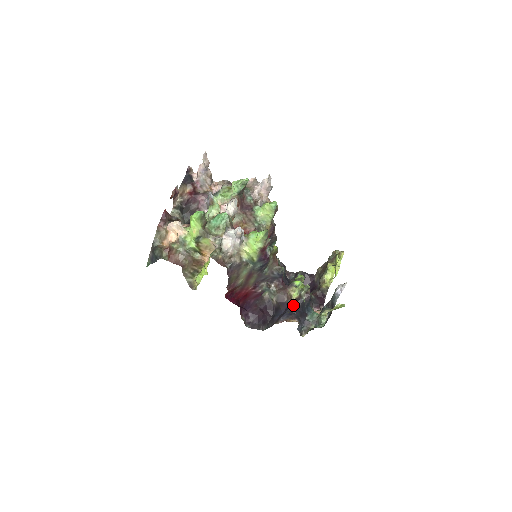
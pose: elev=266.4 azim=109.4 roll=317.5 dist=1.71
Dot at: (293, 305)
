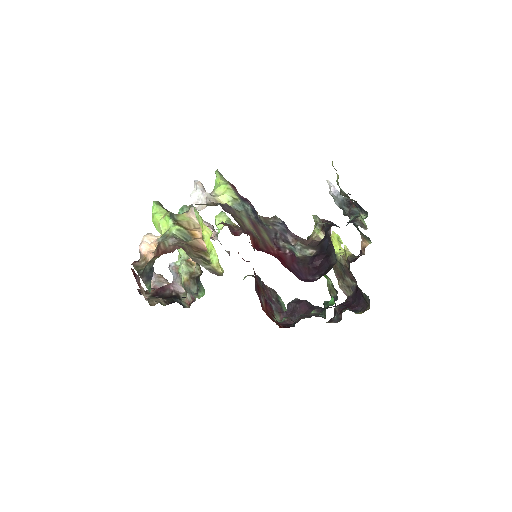
Dot at: (324, 228)
